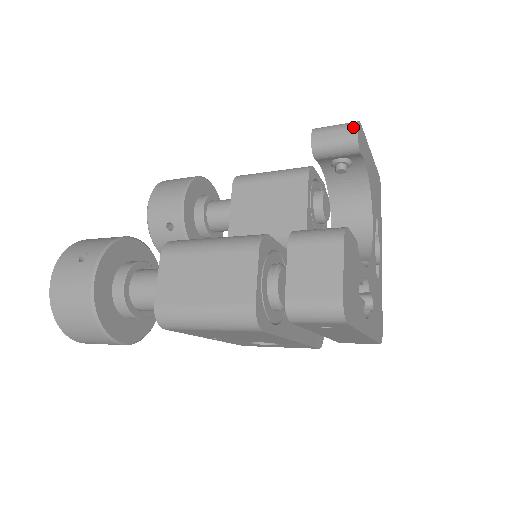
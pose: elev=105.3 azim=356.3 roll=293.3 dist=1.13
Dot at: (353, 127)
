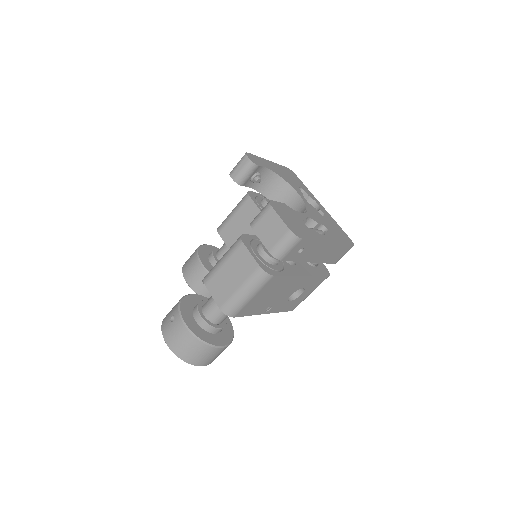
Dot at: (245, 158)
